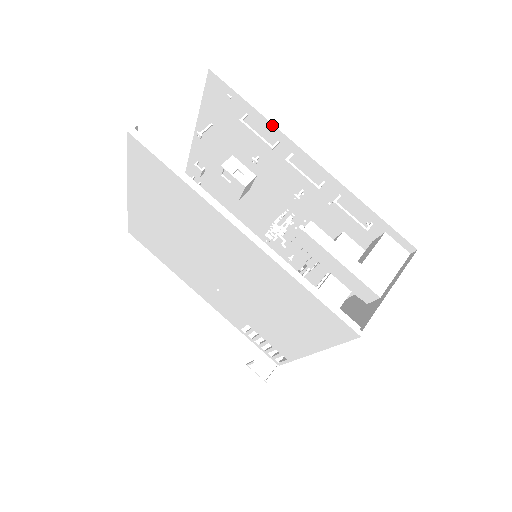
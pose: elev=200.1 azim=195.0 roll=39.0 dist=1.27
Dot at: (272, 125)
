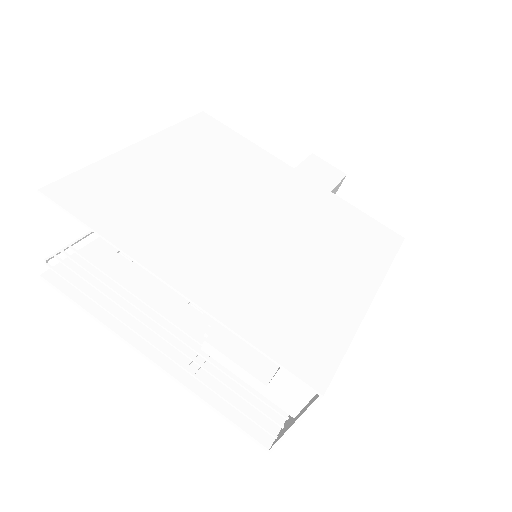
Dot at: (118, 248)
